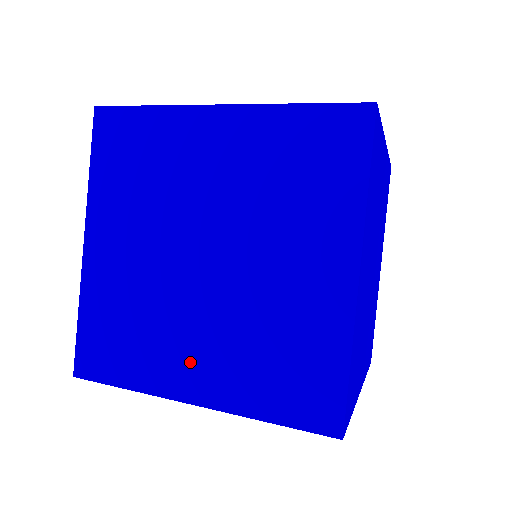
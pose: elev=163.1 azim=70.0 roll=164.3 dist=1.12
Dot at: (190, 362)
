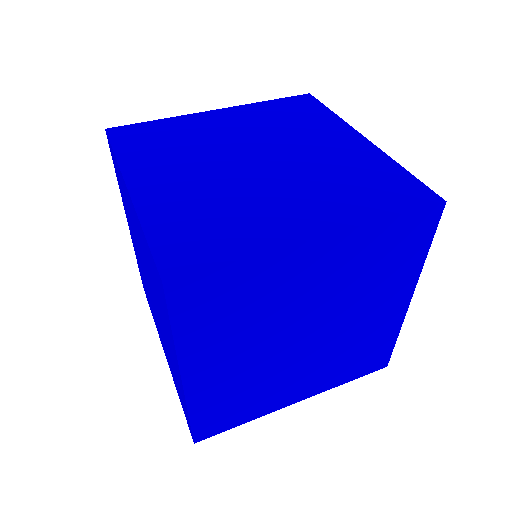
Dot at: (295, 388)
